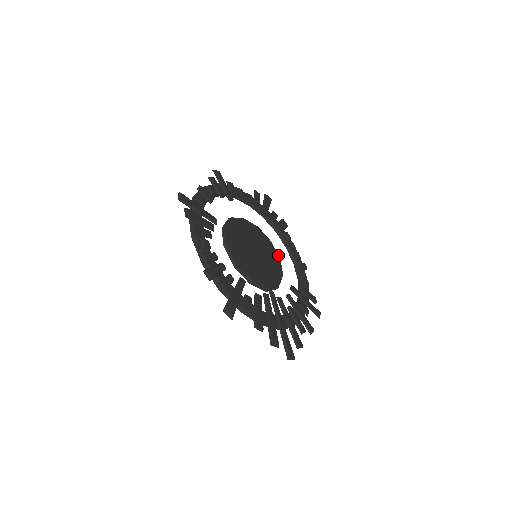
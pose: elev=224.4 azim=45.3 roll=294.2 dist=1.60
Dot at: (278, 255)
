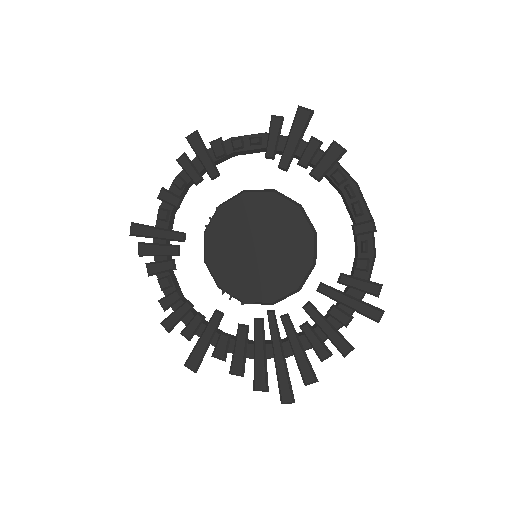
Dot at: (310, 228)
